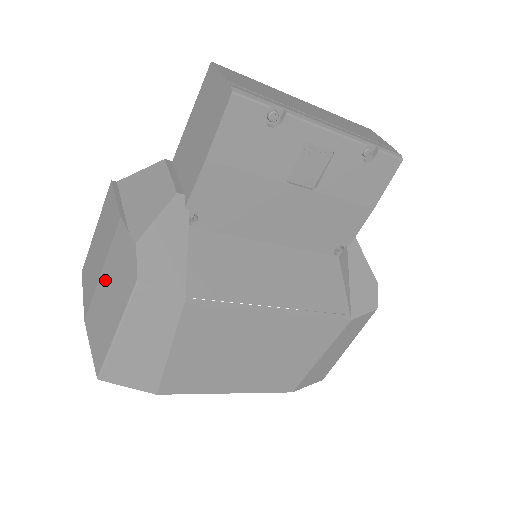
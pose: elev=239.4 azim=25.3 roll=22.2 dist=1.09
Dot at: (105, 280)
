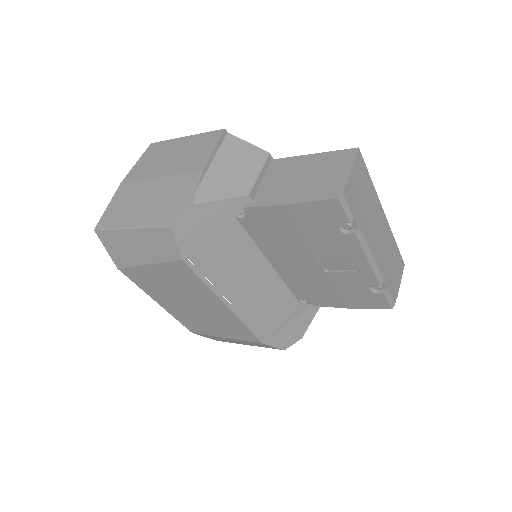
Dot at: (156, 187)
